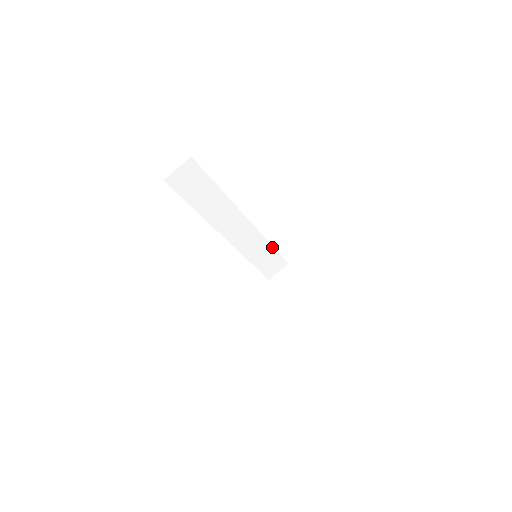
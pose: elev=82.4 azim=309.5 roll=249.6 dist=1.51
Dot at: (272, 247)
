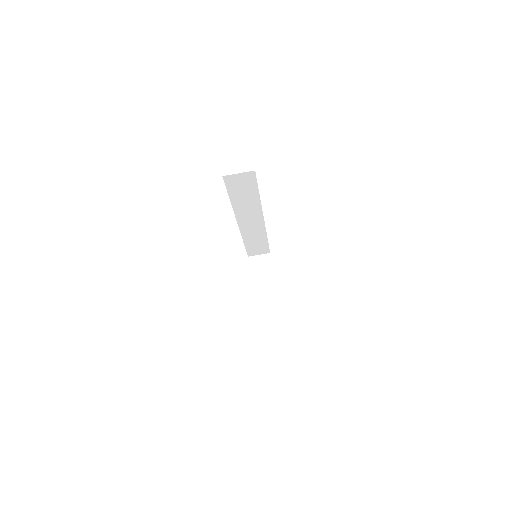
Dot at: (267, 240)
